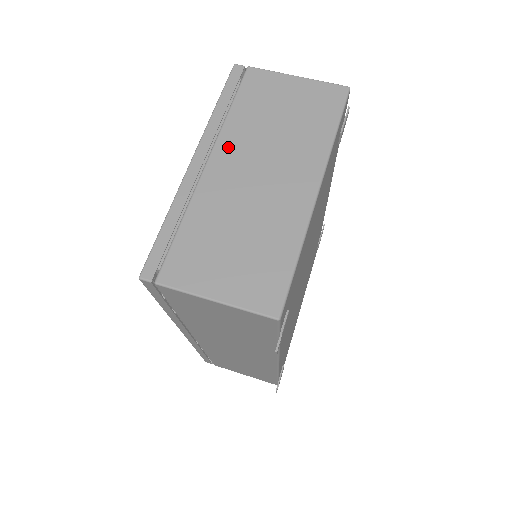
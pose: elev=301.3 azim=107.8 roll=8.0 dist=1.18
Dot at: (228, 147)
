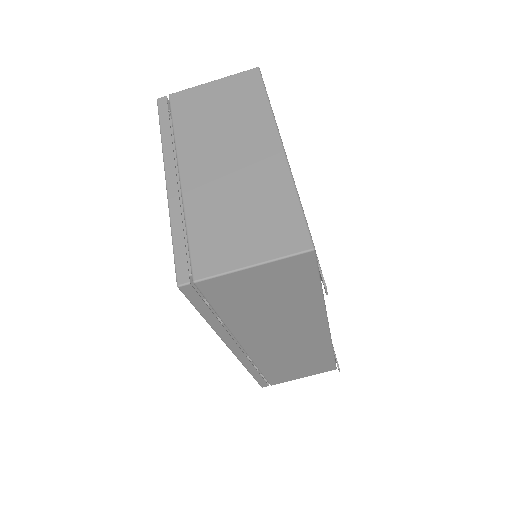
Dot at: (190, 155)
